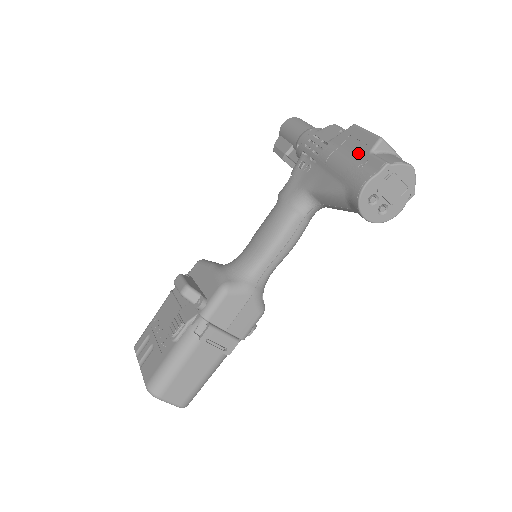
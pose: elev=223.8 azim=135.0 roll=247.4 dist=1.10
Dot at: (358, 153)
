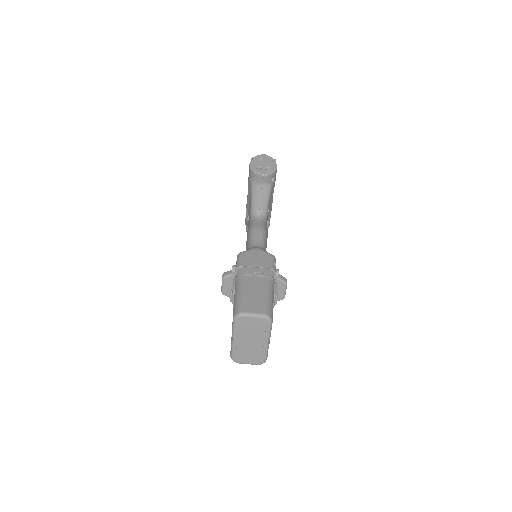
Dot at: occluded
